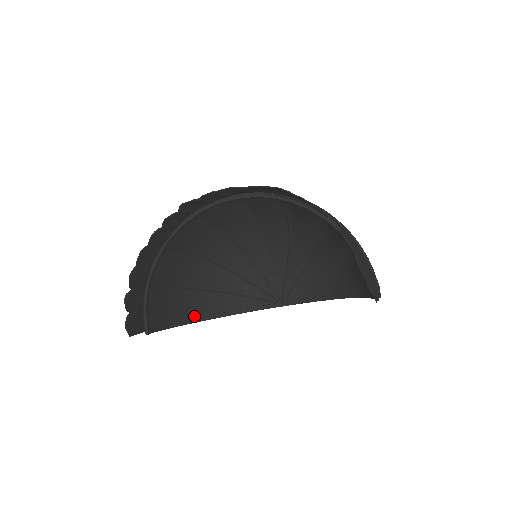
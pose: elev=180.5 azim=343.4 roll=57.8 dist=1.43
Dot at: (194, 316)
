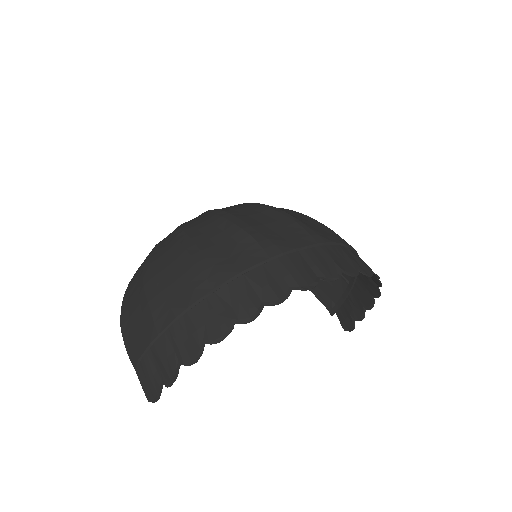
Dot at: occluded
